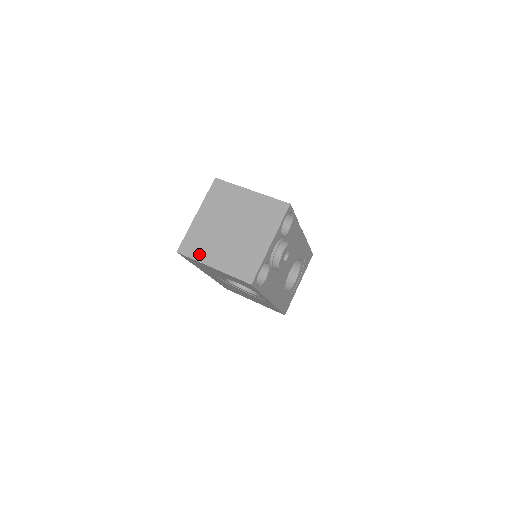
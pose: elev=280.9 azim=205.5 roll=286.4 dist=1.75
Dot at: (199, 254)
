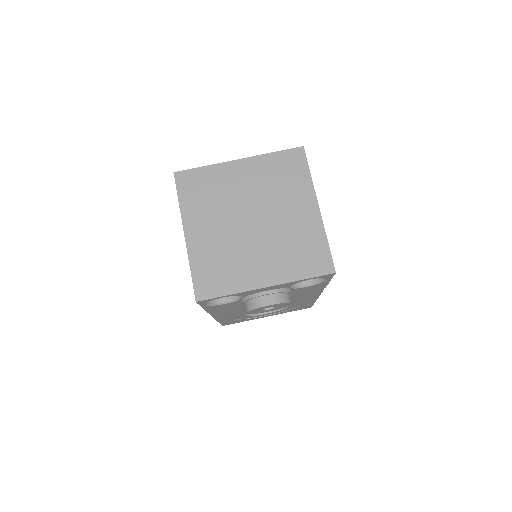
Dot at: (190, 203)
